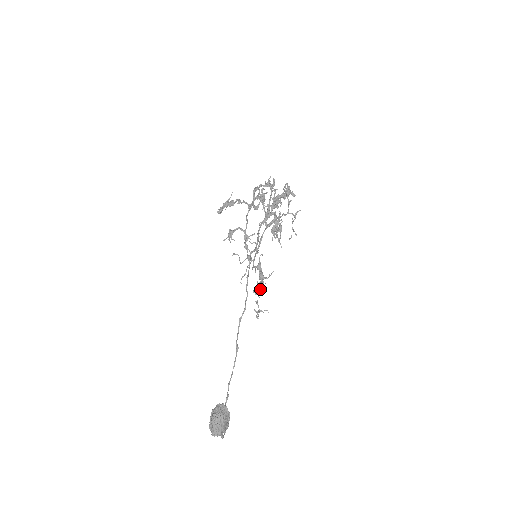
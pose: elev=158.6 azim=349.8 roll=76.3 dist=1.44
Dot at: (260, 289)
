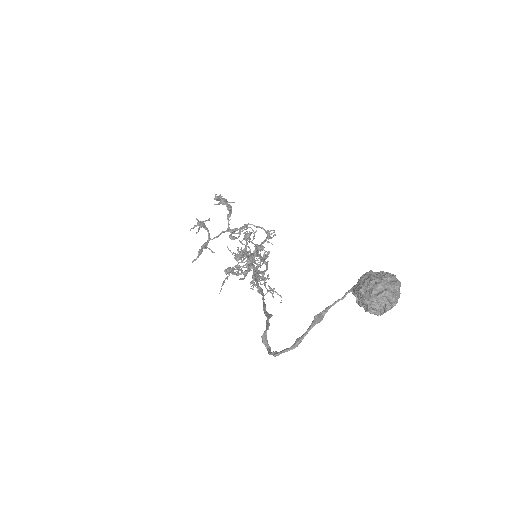
Dot at: occluded
